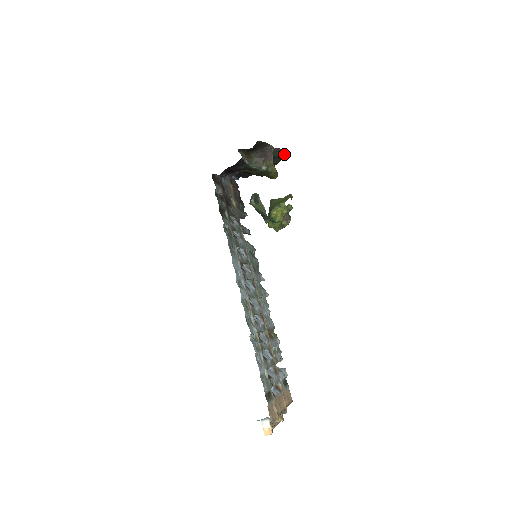
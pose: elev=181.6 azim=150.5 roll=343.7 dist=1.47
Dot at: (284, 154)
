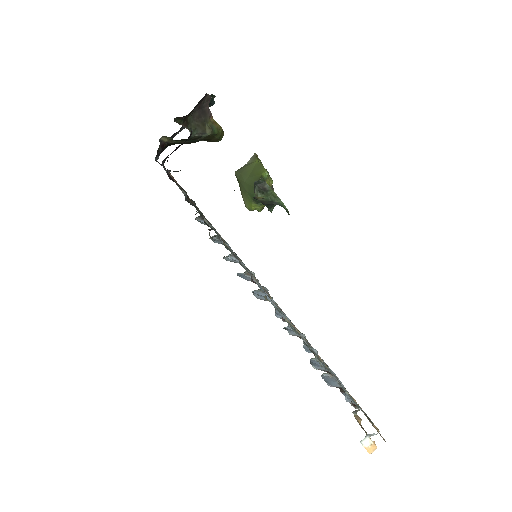
Dot at: (213, 100)
